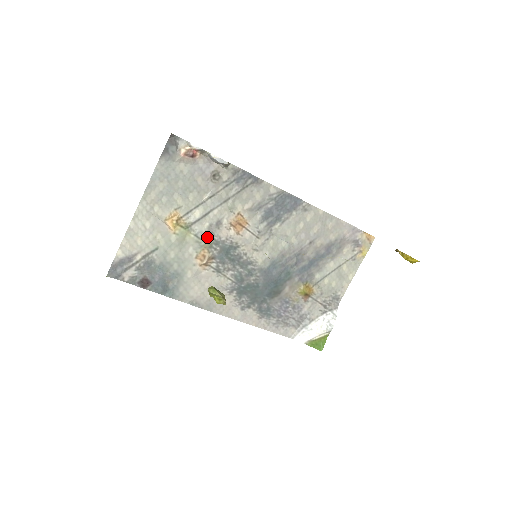
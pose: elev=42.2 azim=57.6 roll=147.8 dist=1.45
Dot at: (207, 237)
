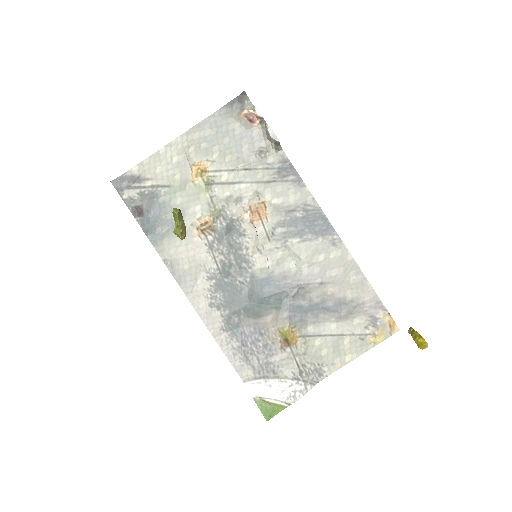
Dot at: (220, 206)
